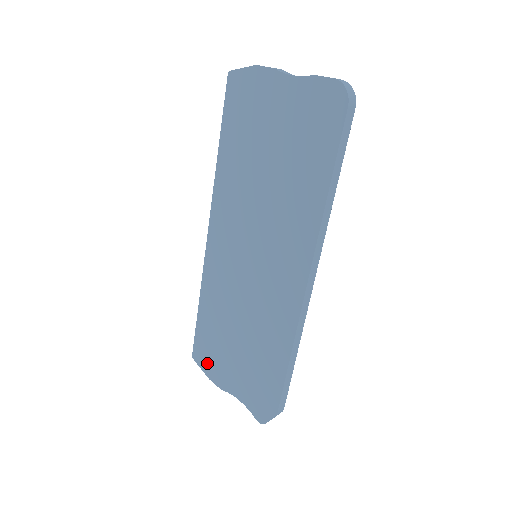
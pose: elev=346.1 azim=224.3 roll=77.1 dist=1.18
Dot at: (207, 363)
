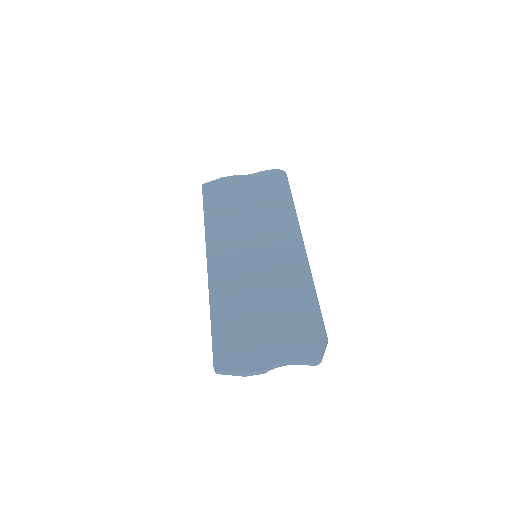
Dot at: (237, 359)
